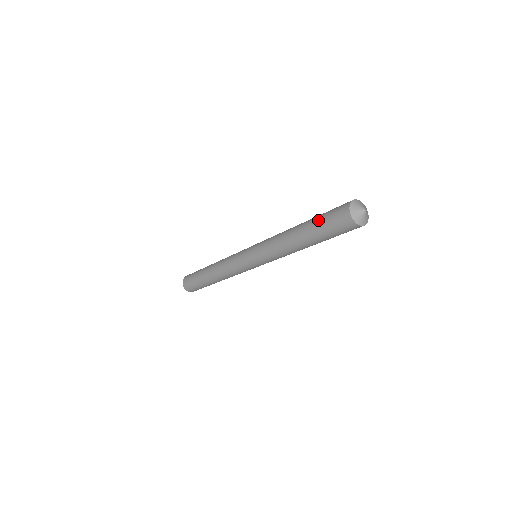
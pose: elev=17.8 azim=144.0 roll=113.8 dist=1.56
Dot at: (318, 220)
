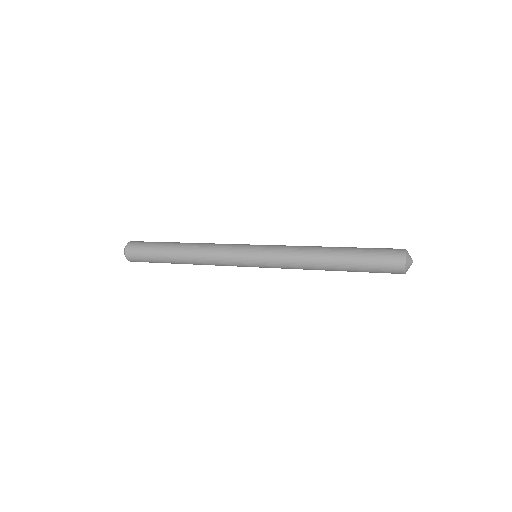
Dot at: (364, 254)
